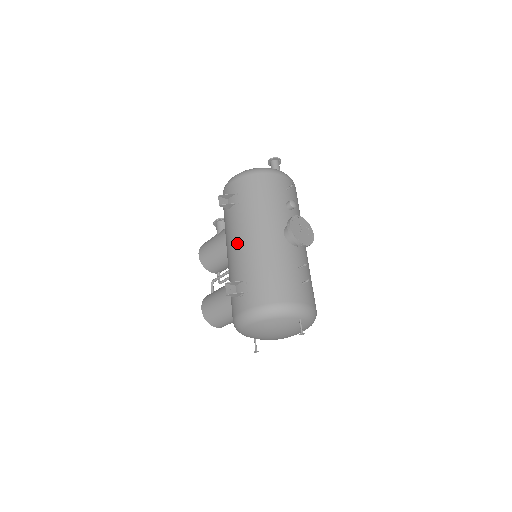
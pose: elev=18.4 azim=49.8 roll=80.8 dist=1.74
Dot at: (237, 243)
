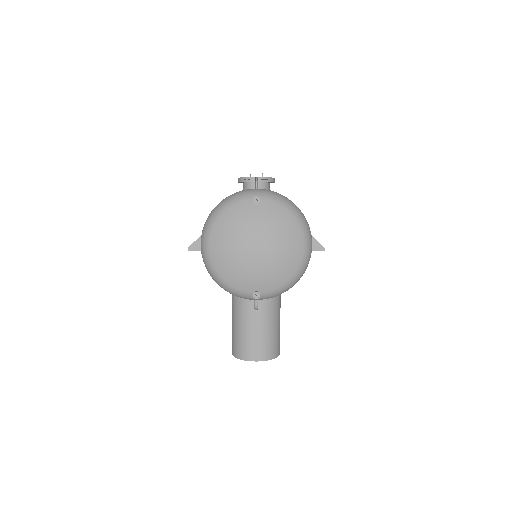
Dot at: occluded
